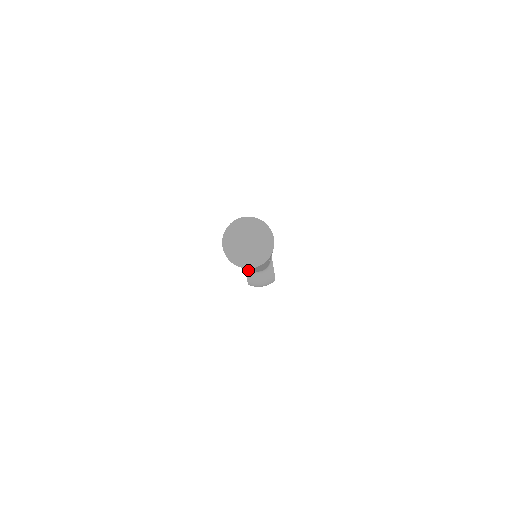
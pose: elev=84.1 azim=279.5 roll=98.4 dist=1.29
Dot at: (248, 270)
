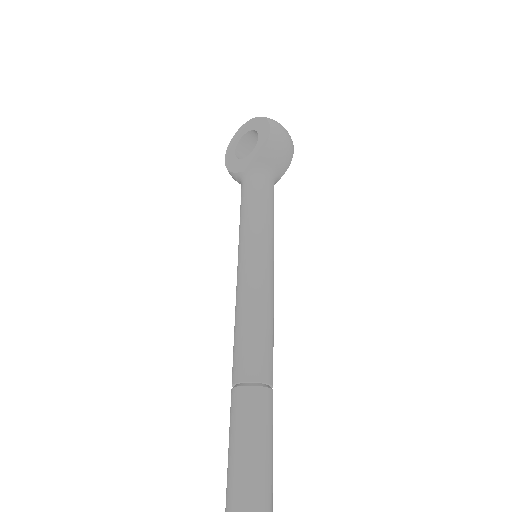
Dot at: (239, 177)
